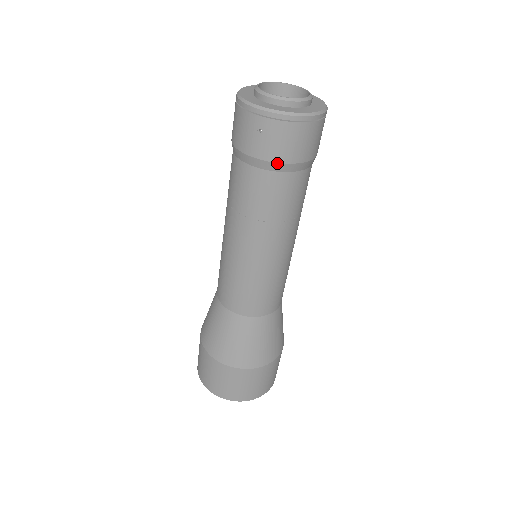
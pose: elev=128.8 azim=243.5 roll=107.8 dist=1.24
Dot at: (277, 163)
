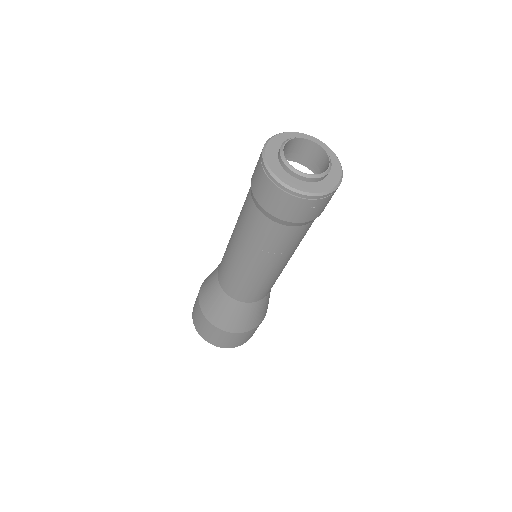
Dot at: occluded
